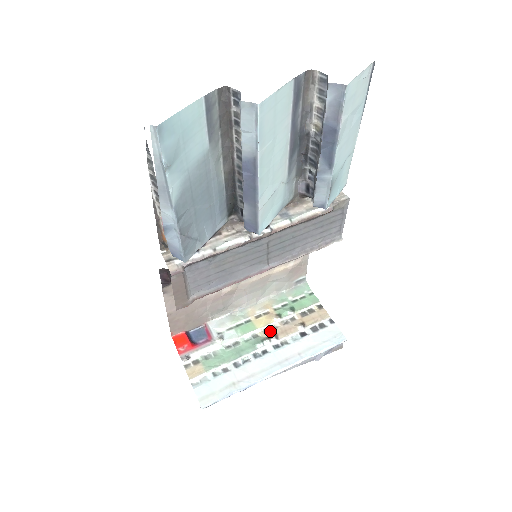
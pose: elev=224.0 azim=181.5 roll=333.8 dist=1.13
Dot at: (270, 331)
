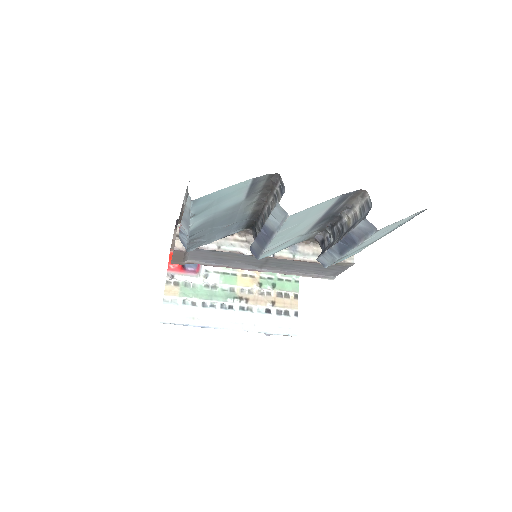
Dot at: (246, 293)
